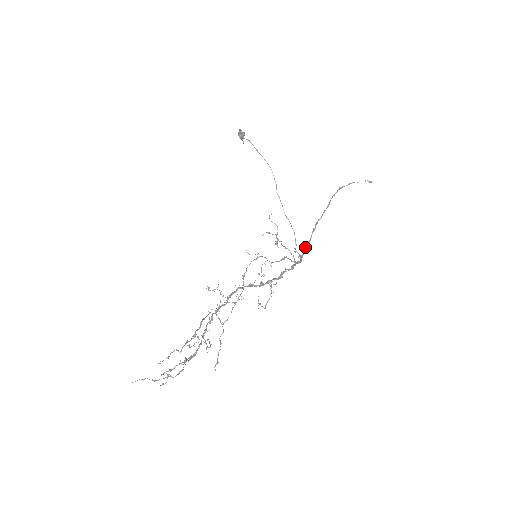
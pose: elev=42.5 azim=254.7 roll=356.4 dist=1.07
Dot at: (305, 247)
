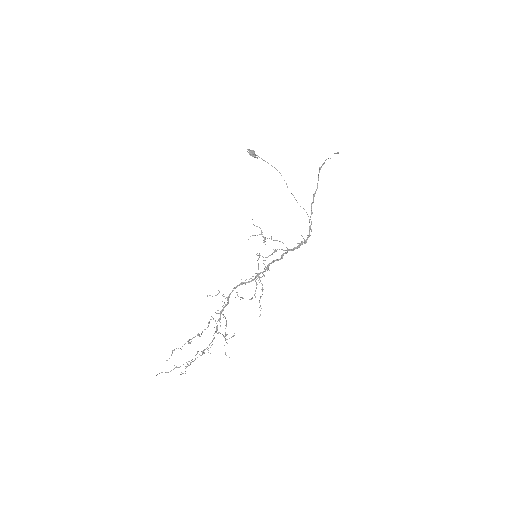
Dot at: occluded
